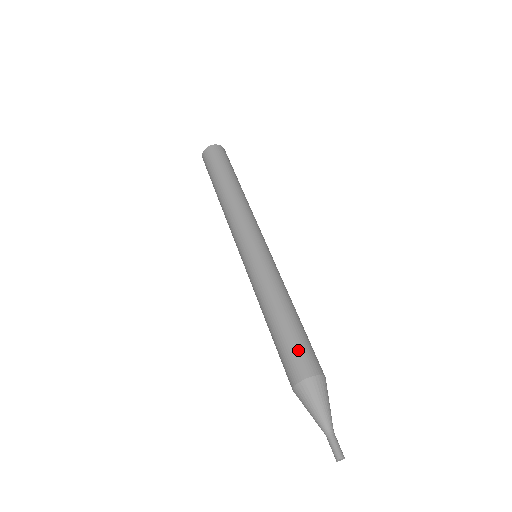
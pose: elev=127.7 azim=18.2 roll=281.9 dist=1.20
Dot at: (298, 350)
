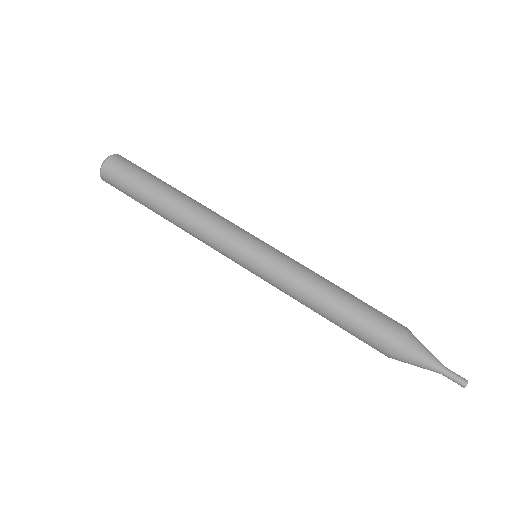
Dot at: (376, 321)
